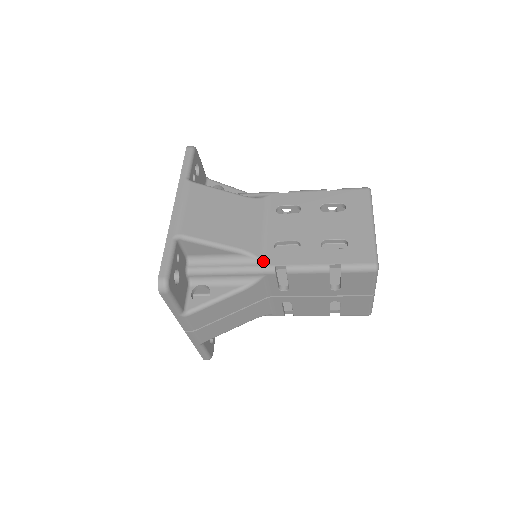
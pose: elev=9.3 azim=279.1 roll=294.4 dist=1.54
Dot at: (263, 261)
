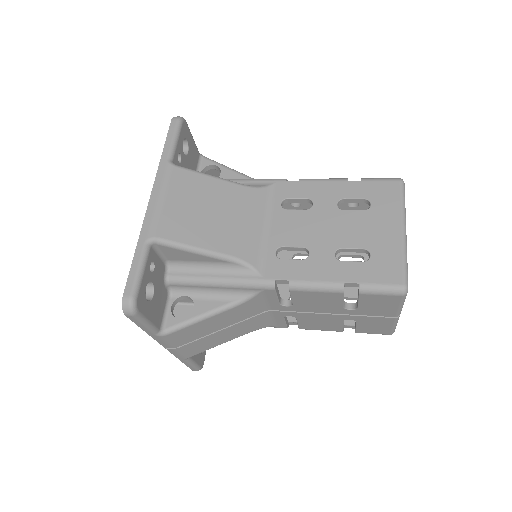
Dot at: (260, 273)
